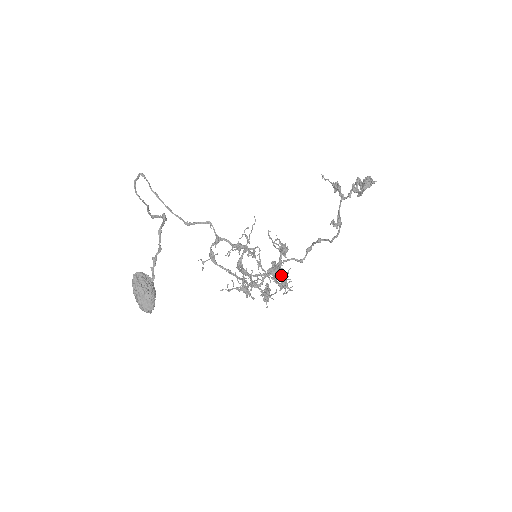
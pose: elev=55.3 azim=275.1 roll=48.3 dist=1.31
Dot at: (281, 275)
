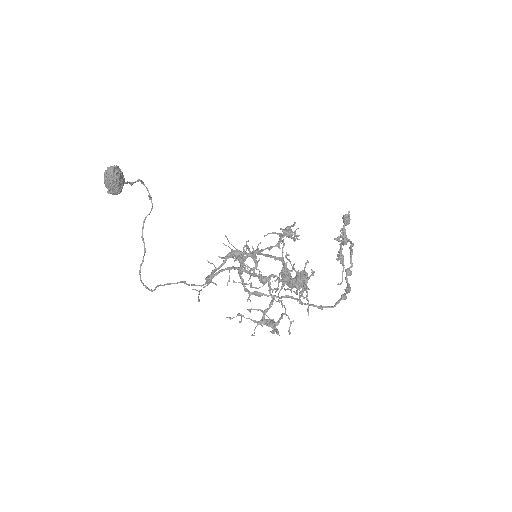
Dot at: (302, 272)
